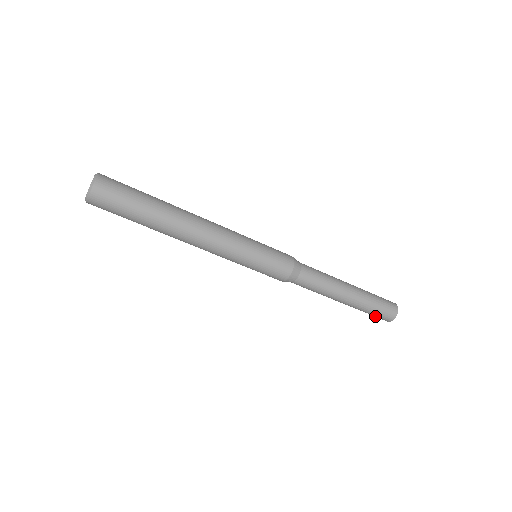
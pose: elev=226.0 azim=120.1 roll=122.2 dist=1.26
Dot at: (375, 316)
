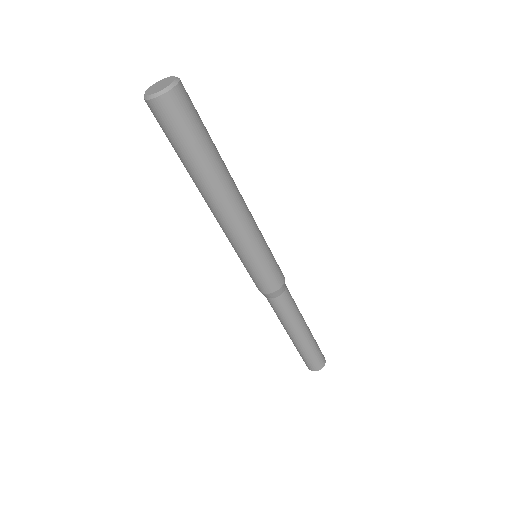
Dot at: (307, 361)
